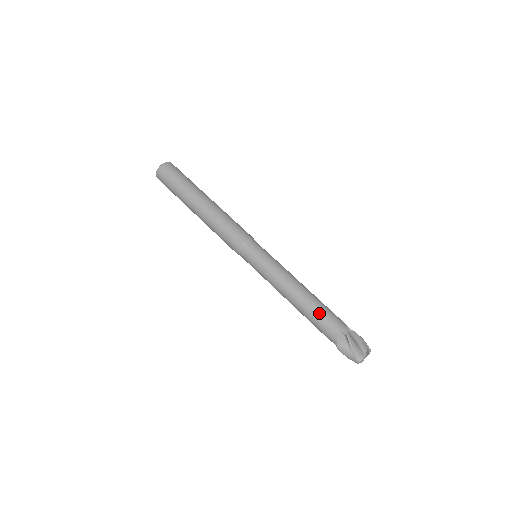
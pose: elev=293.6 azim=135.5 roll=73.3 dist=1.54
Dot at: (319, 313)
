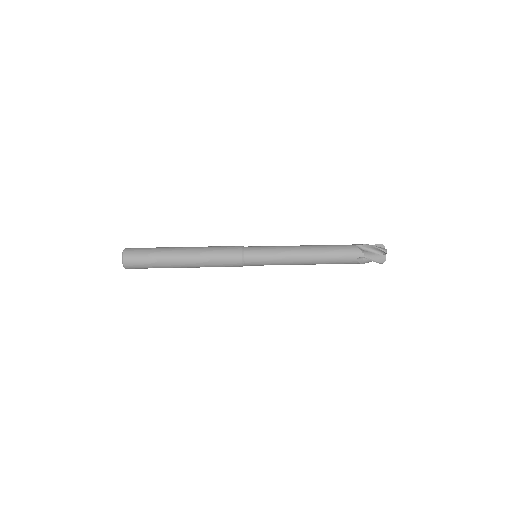
Dot at: (335, 260)
